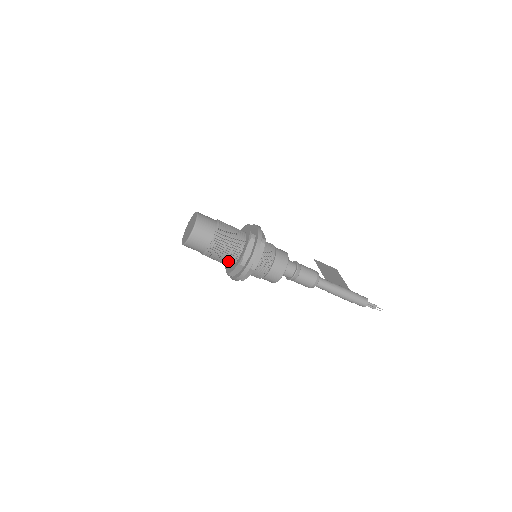
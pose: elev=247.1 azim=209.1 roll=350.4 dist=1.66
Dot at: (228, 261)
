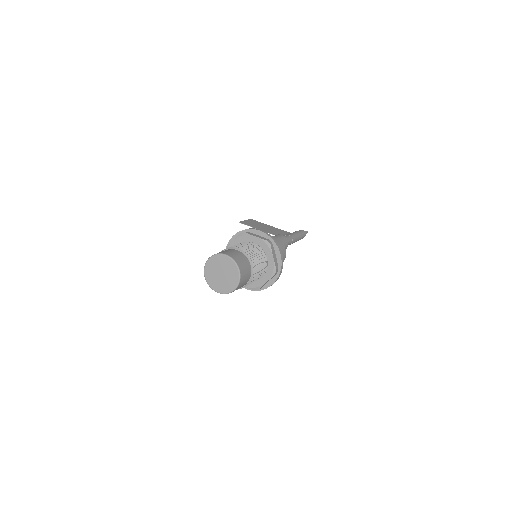
Dot at: (259, 278)
